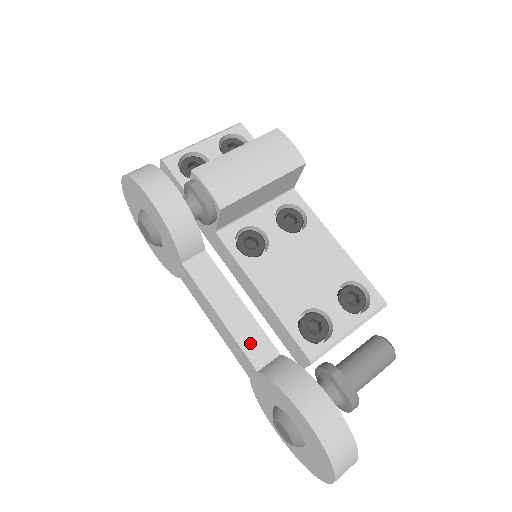
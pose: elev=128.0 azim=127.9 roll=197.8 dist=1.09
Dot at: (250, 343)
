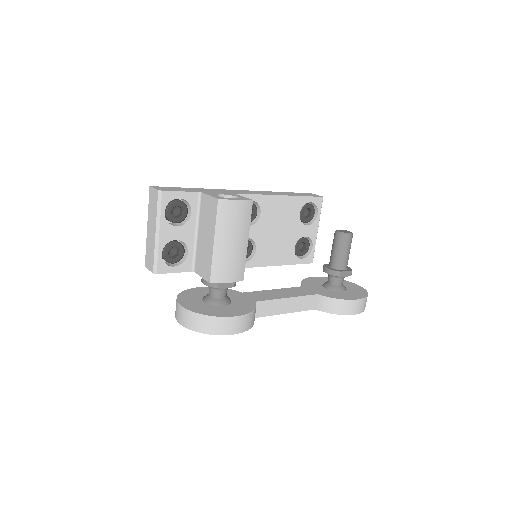
Dot at: (305, 306)
